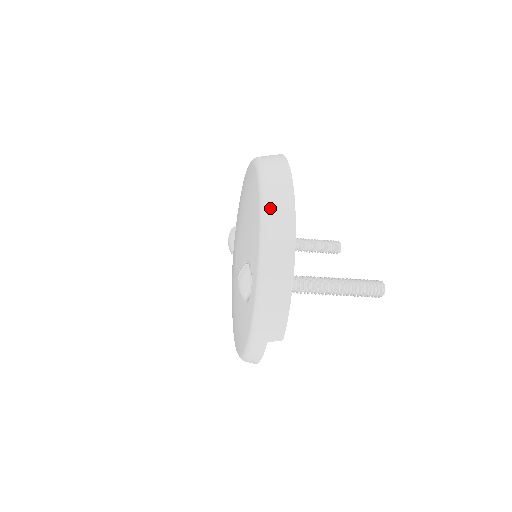
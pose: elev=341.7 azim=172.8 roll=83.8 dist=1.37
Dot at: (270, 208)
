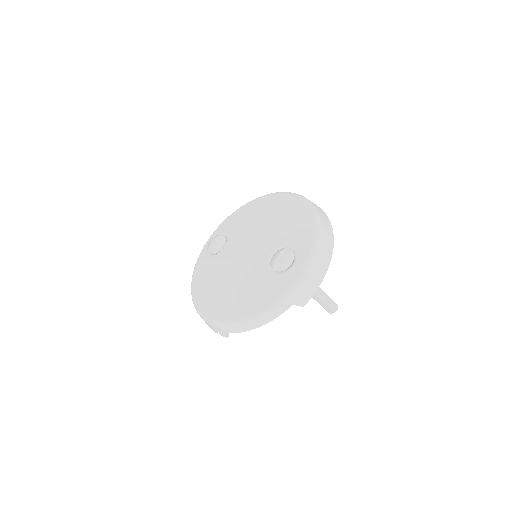
Dot at: (321, 218)
